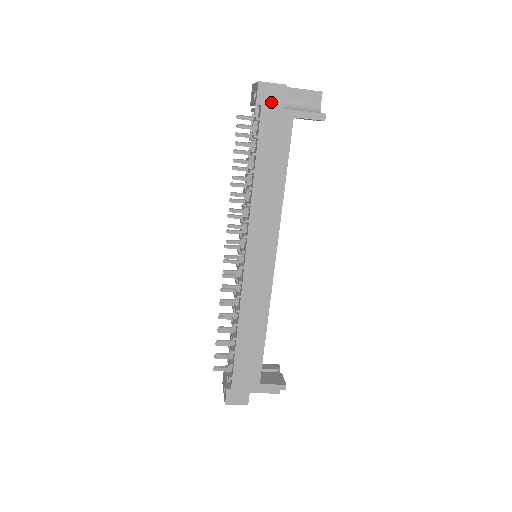
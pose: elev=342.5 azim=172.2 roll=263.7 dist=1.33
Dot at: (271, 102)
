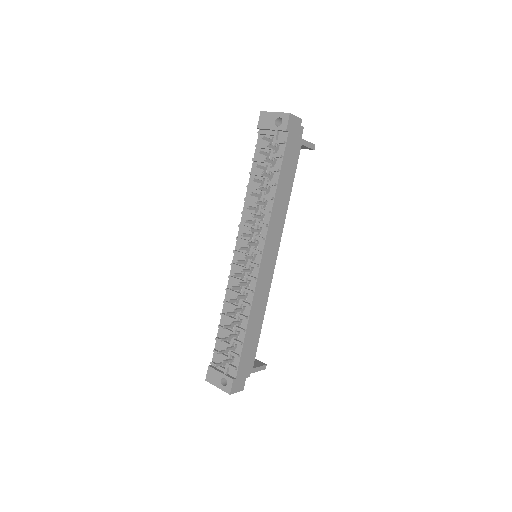
Dot at: (293, 131)
